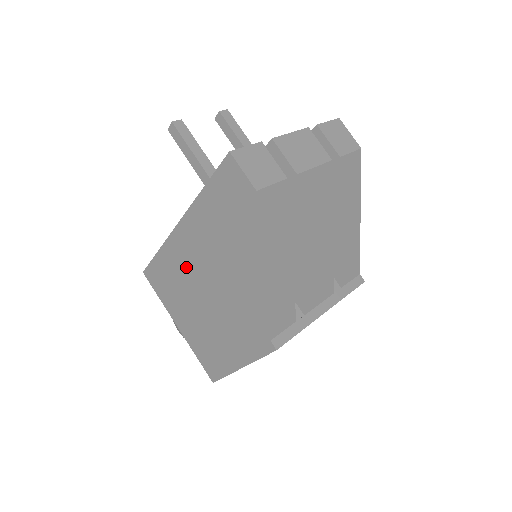
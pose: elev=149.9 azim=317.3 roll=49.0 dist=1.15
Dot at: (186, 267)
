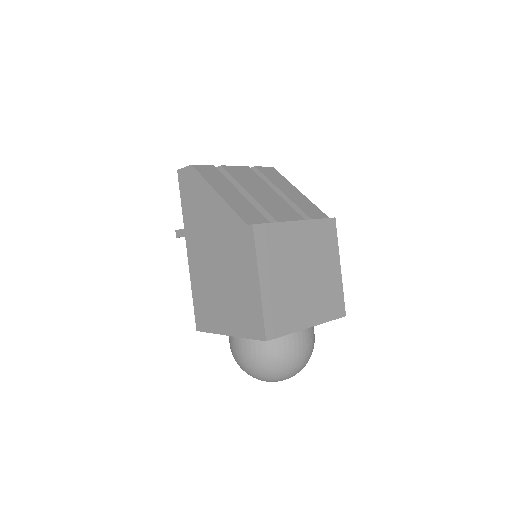
Dot at: (203, 270)
